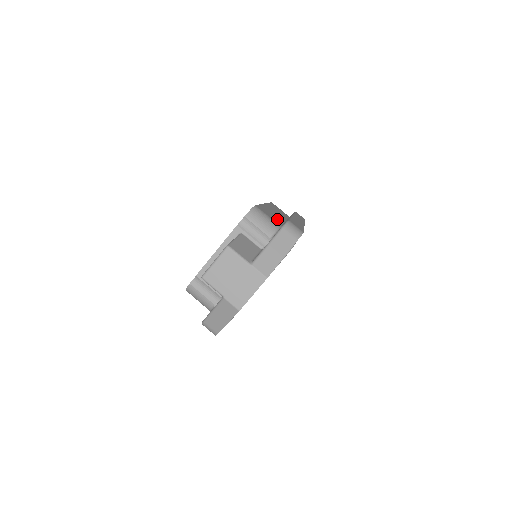
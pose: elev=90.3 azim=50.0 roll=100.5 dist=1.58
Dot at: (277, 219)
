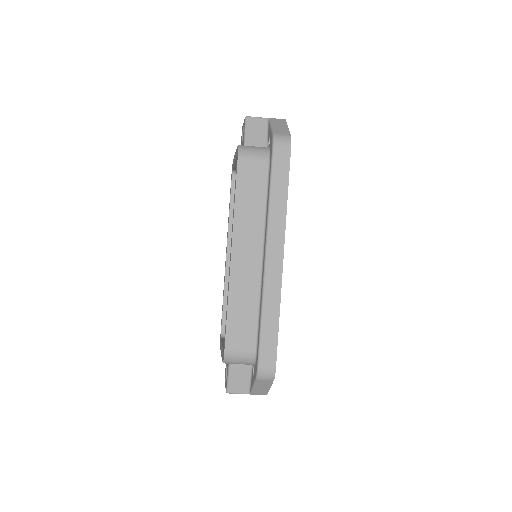
Dot at: (250, 316)
